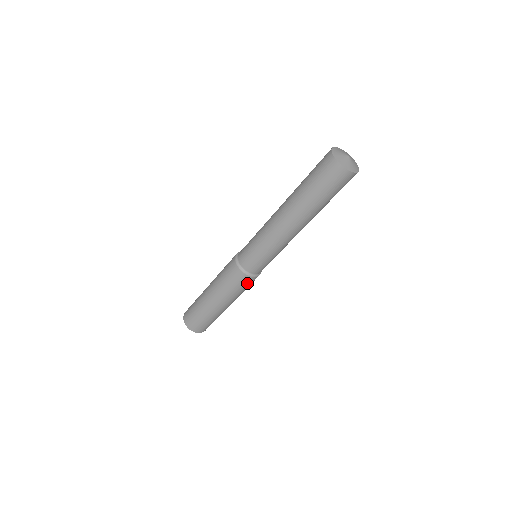
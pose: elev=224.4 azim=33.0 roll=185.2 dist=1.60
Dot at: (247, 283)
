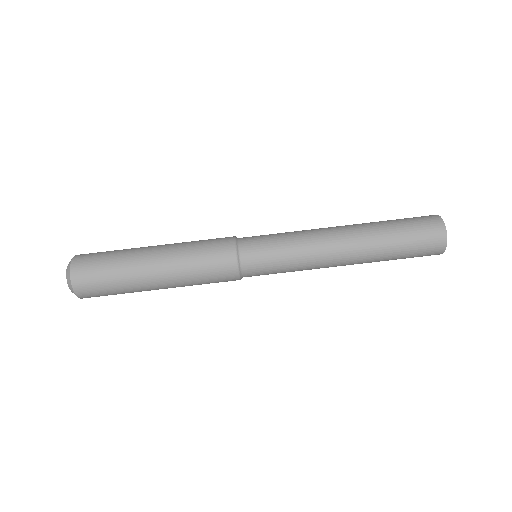
Dot at: (223, 281)
